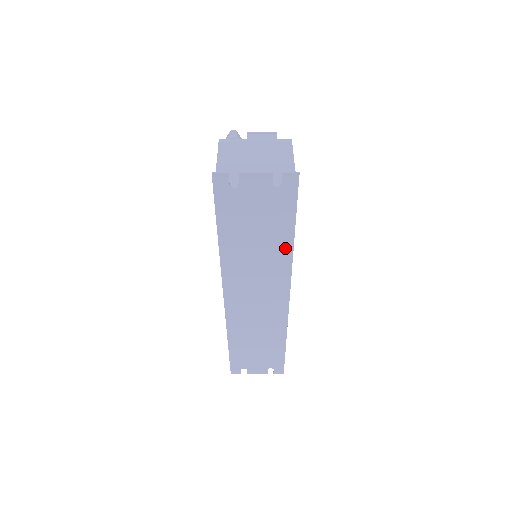
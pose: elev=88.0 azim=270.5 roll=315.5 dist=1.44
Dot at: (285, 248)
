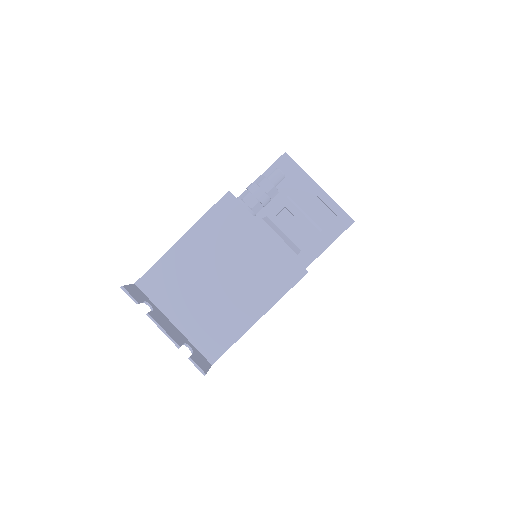
Dot at: occluded
